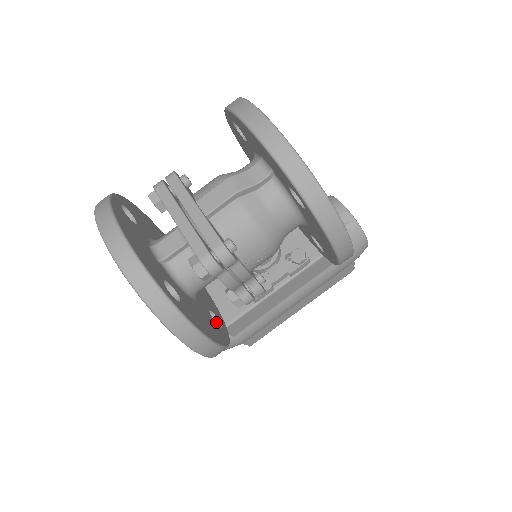
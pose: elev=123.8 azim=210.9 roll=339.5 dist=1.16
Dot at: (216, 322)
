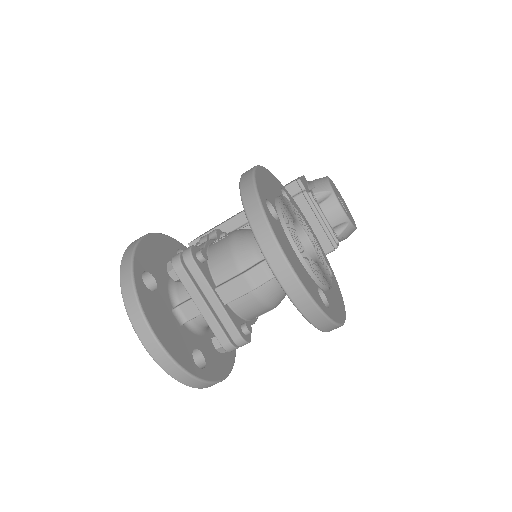
Dot at: occluded
